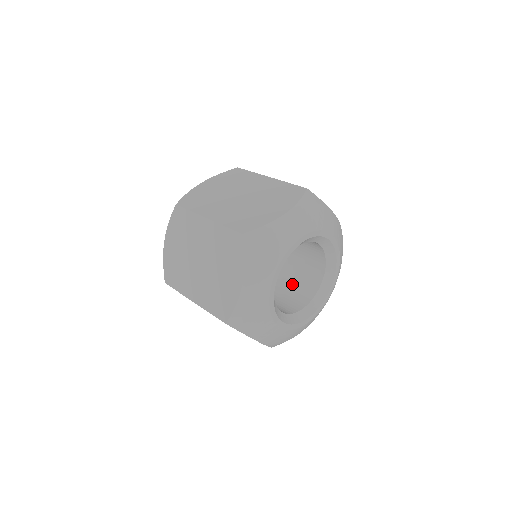
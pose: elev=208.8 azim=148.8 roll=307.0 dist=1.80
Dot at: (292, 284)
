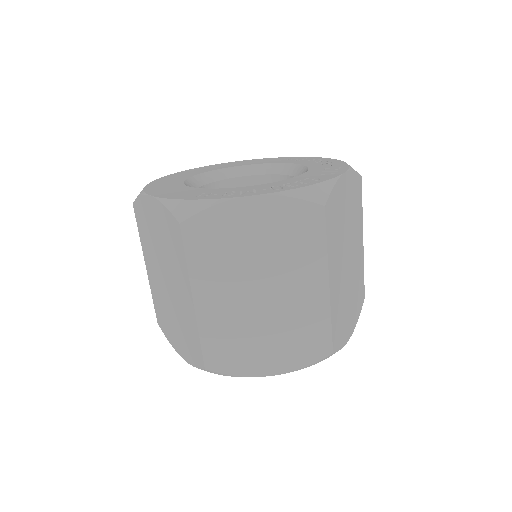
Dot at: occluded
